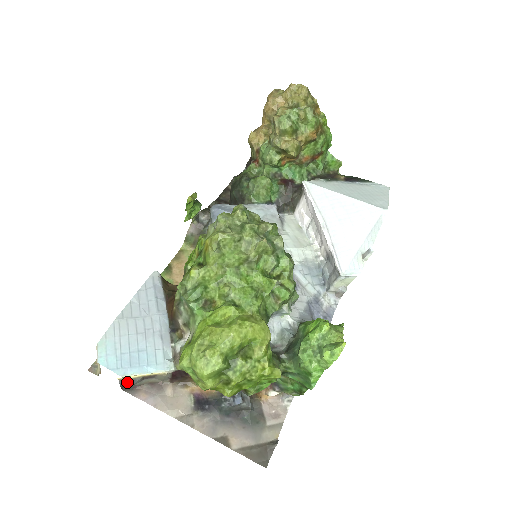
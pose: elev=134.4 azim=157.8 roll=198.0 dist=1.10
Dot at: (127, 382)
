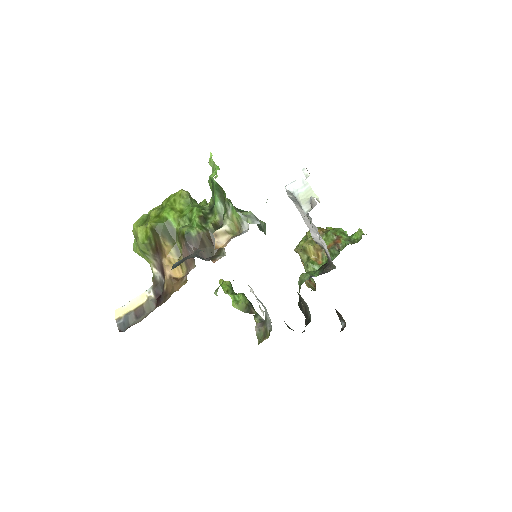
Dot at: (124, 325)
